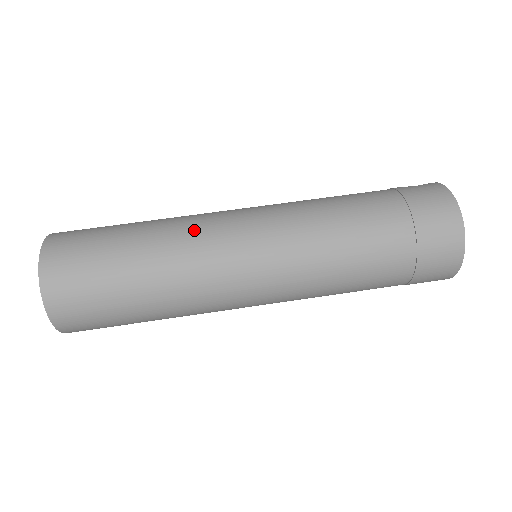
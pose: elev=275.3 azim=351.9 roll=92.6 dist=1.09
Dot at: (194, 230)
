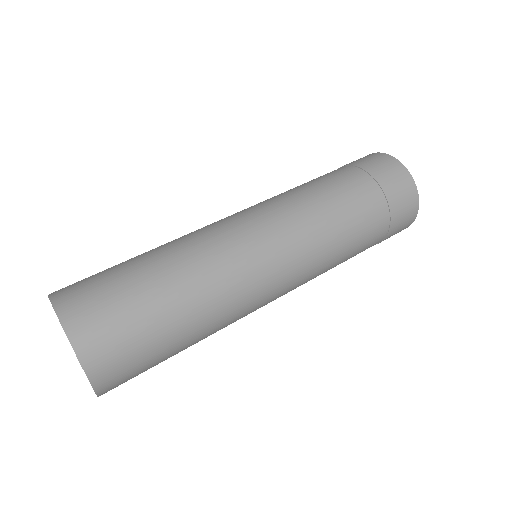
Dot at: occluded
